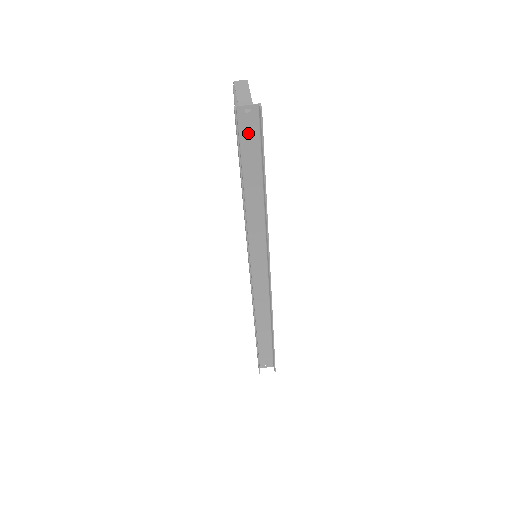
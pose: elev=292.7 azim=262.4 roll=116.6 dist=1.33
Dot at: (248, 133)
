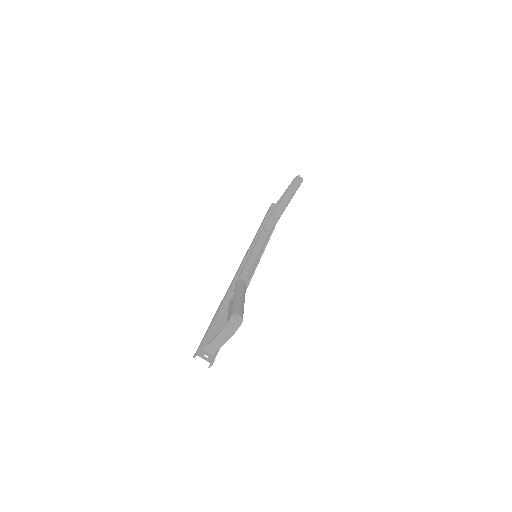
Dot at: occluded
